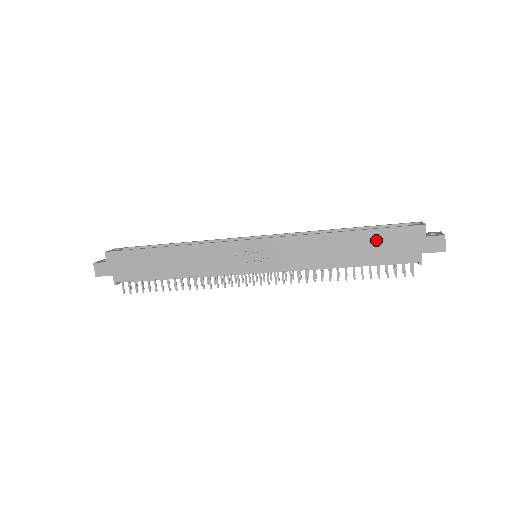
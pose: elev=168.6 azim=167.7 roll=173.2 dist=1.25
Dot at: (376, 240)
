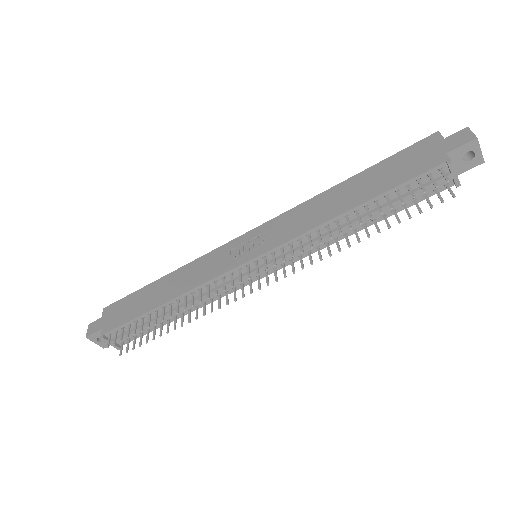
Dot at: (385, 169)
